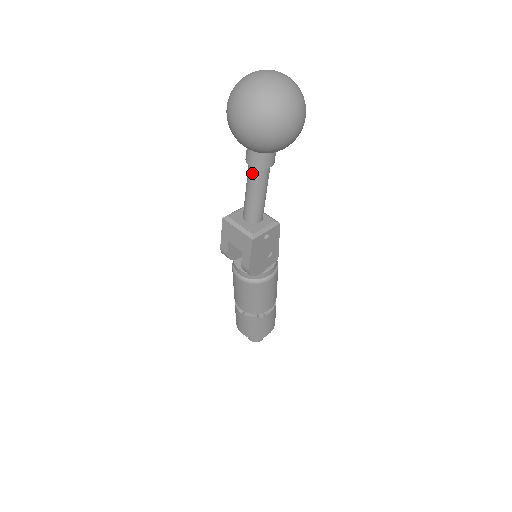
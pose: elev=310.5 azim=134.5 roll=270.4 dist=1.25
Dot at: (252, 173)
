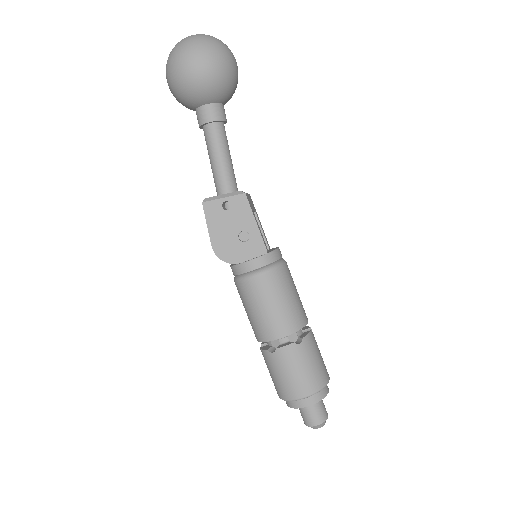
Dot at: (205, 136)
